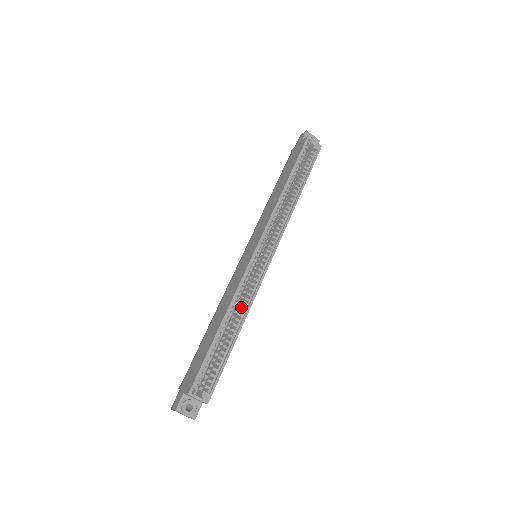
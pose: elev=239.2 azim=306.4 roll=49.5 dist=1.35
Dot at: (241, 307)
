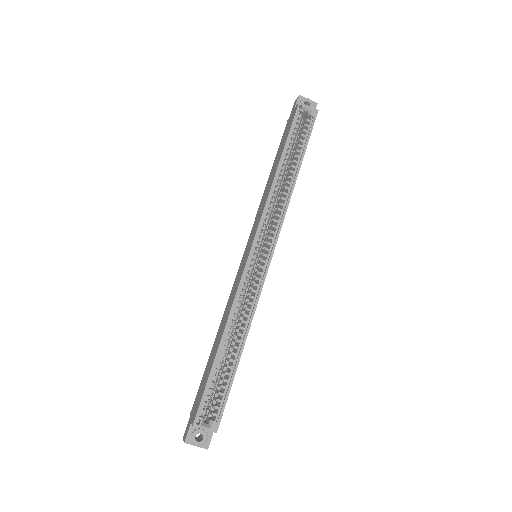
Dot at: (245, 318)
